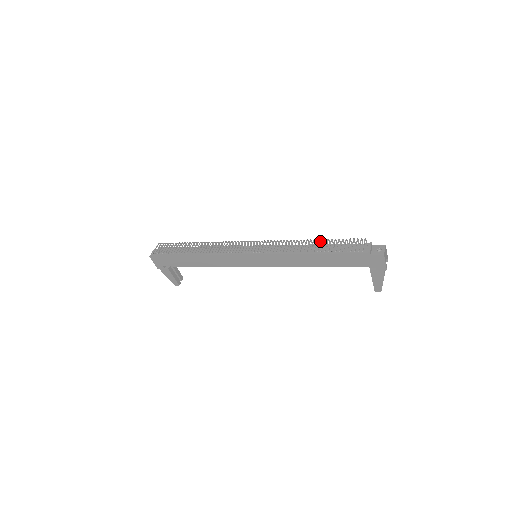
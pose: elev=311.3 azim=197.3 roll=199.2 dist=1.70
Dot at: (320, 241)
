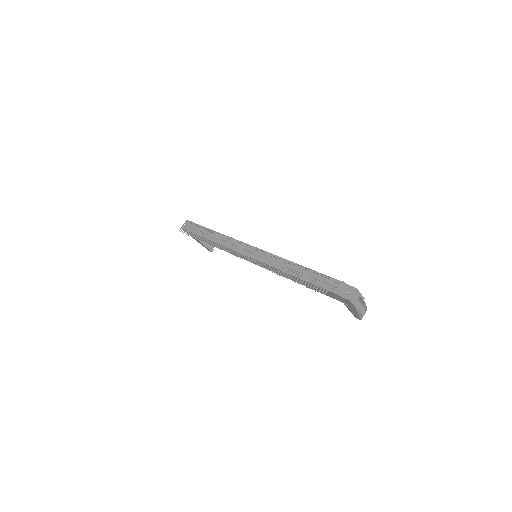
Dot at: (297, 268)
